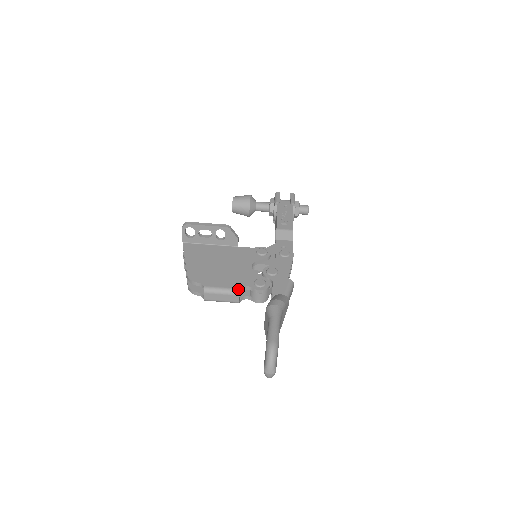
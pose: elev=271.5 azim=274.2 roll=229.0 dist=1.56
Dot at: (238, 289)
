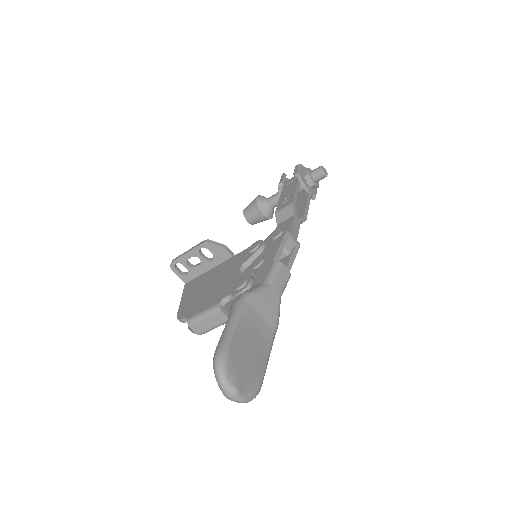
Dot at: (217, 304)
